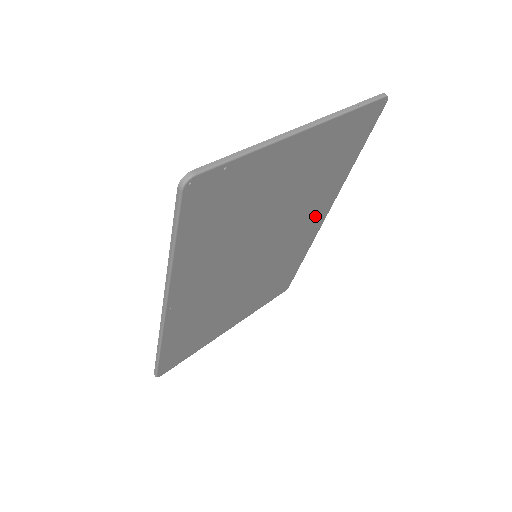
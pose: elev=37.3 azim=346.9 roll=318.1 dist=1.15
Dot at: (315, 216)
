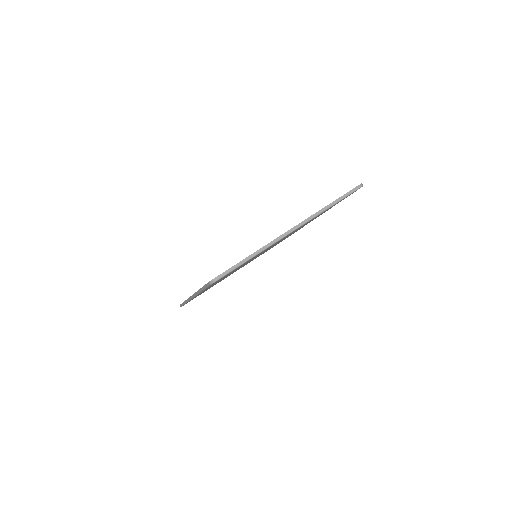
Dot at: occluded
